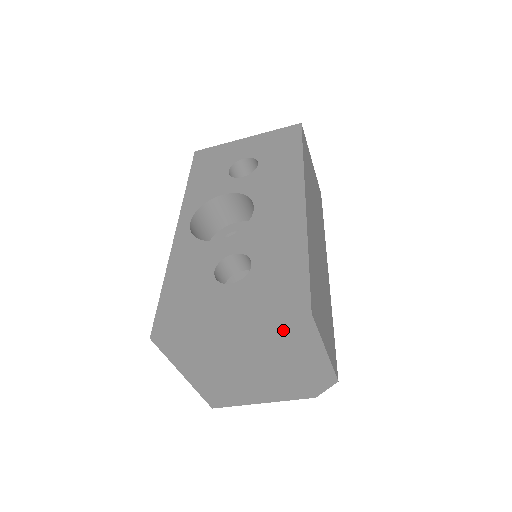
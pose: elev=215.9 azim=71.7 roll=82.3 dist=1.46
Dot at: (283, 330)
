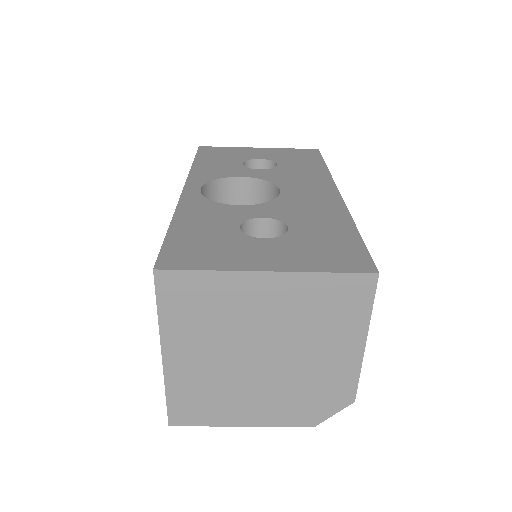
Dot at: (332, 294)
